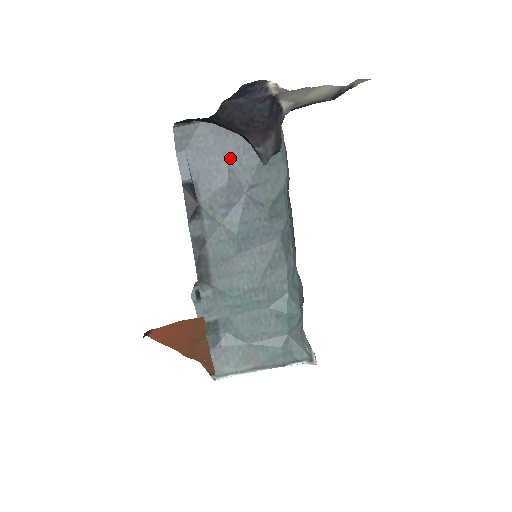
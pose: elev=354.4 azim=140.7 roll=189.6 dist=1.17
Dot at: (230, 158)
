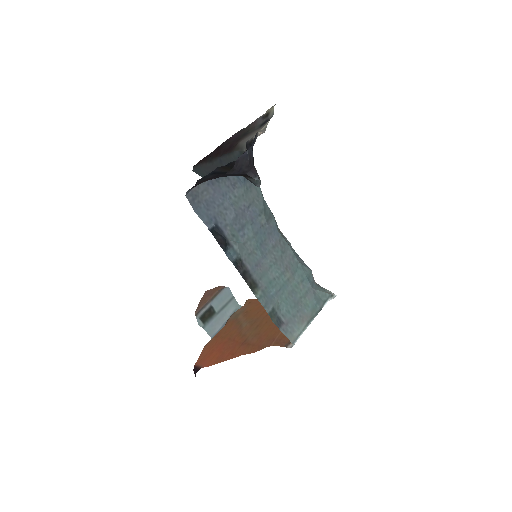
Dot at: (228, 196)
